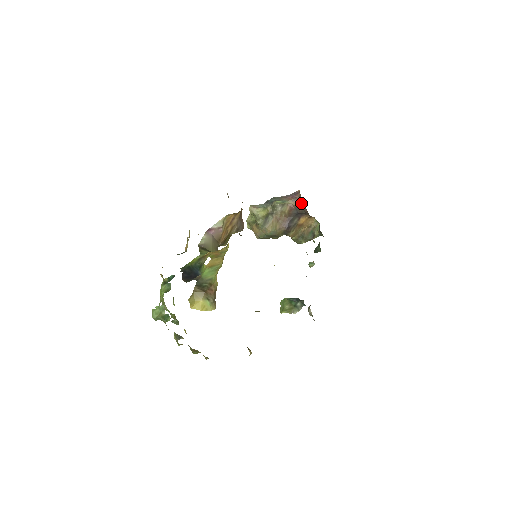
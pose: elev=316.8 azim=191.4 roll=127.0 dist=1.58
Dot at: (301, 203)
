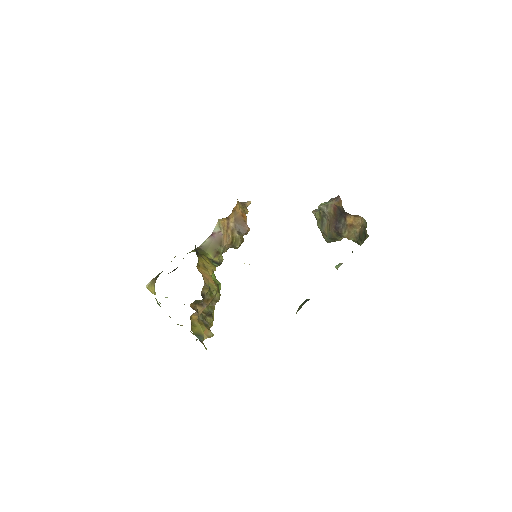
Dot at: (341, 202)
